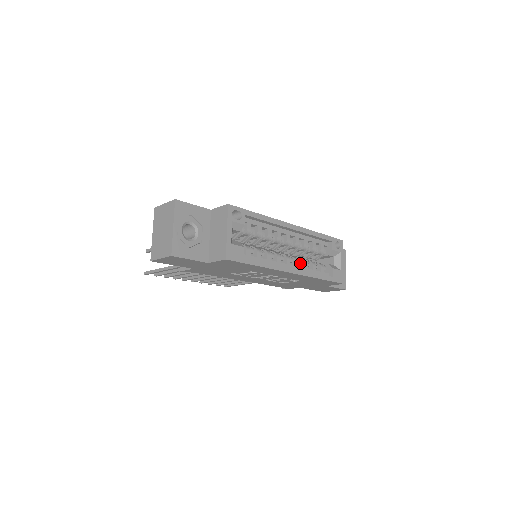
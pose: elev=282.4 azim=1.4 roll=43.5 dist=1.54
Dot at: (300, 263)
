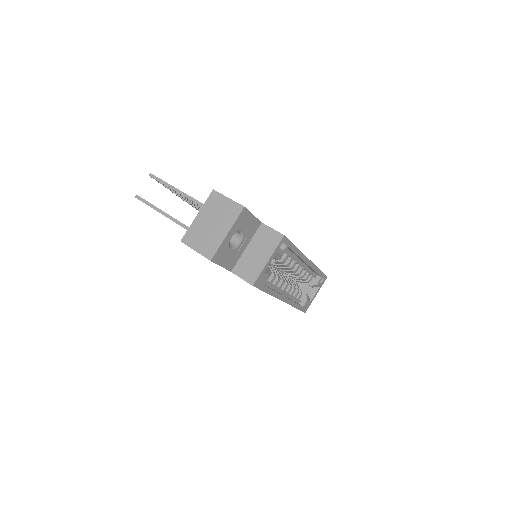
Dot at: occluded
